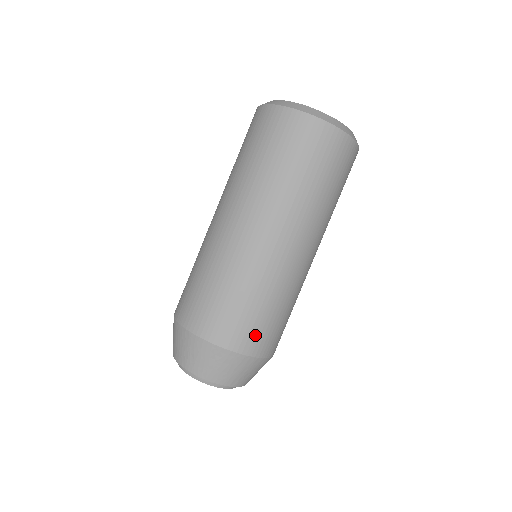
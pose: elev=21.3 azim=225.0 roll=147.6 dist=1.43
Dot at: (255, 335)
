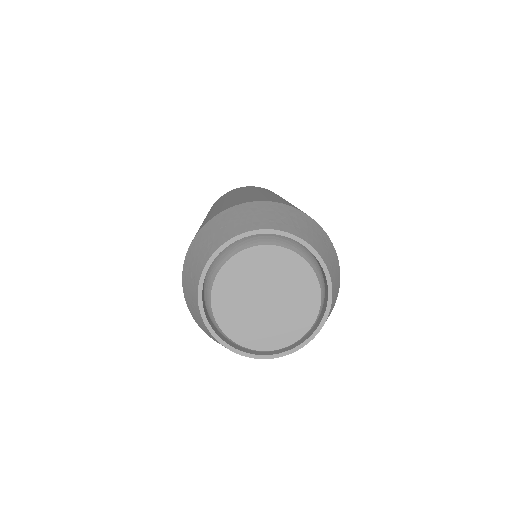
Dot at: occluded
